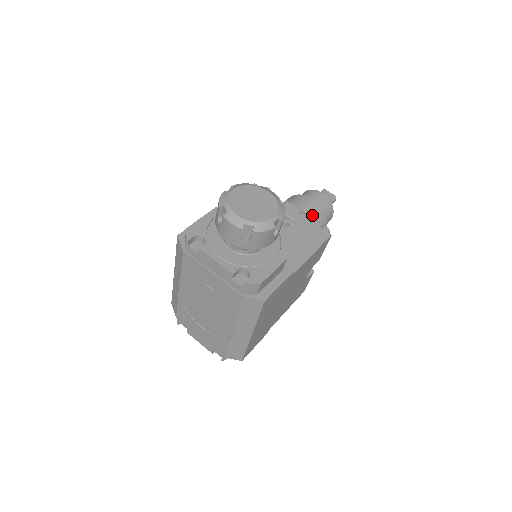
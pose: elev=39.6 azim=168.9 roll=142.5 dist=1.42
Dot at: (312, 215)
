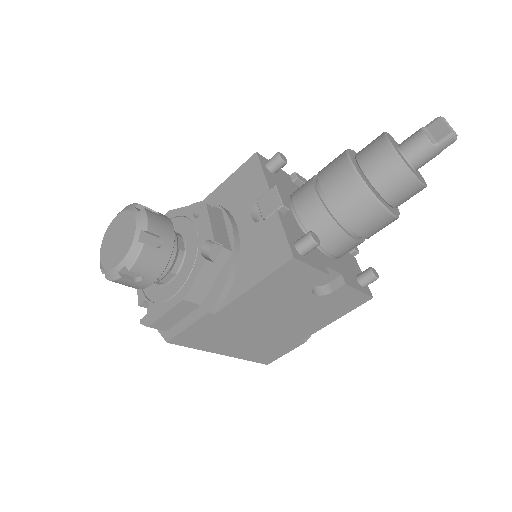
Dot at: (336, 197)
